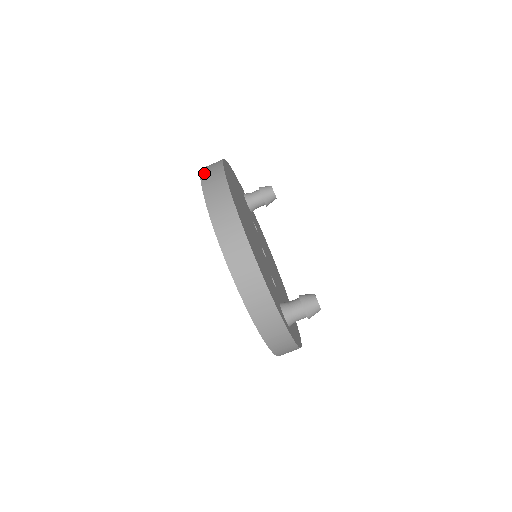
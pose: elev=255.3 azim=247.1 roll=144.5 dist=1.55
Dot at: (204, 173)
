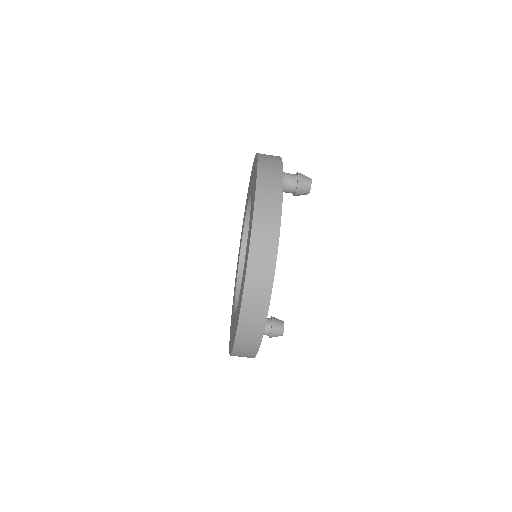
Dot at: (253, 256)
